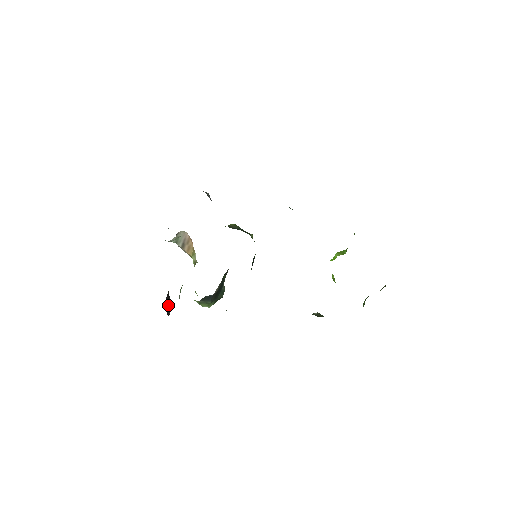
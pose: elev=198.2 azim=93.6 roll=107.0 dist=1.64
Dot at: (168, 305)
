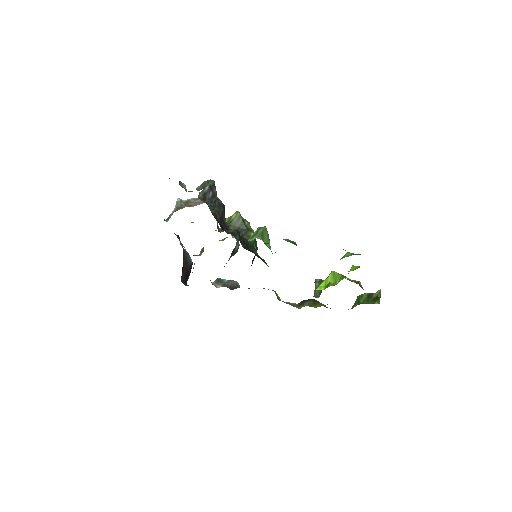
Dot at: (187, 271)
